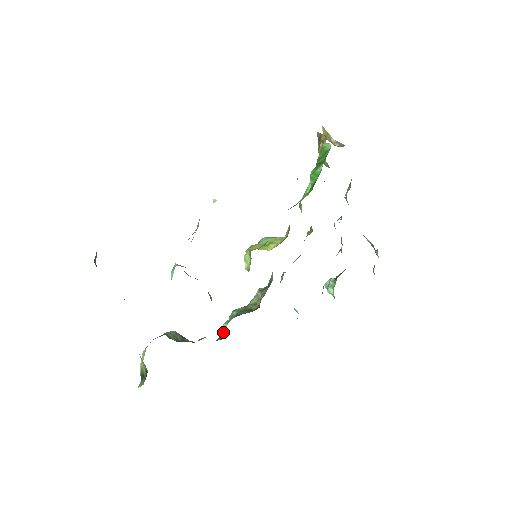
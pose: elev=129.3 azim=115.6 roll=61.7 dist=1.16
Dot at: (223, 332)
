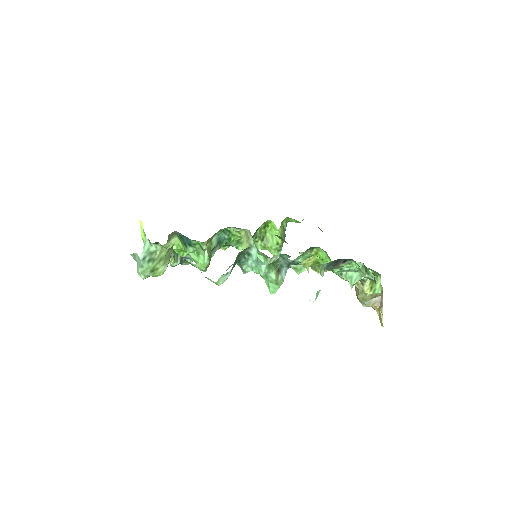
Dot at: occluded
